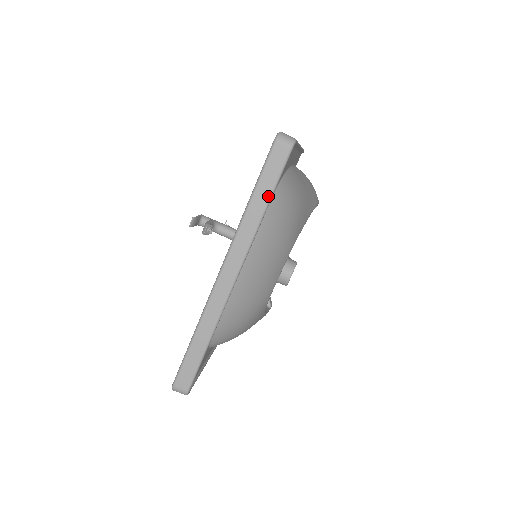
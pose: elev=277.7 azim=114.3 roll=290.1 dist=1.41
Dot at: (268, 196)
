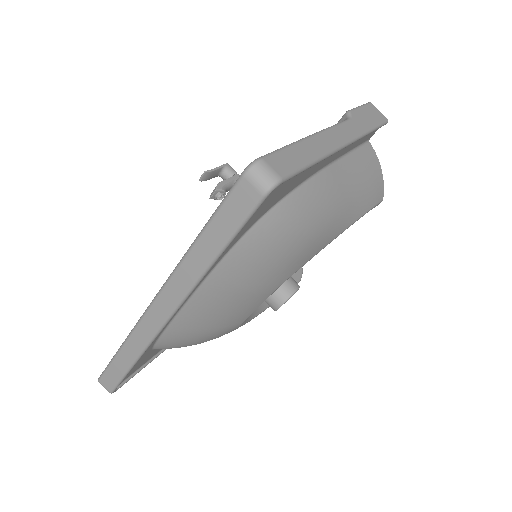
Dot at: (219, 247)
